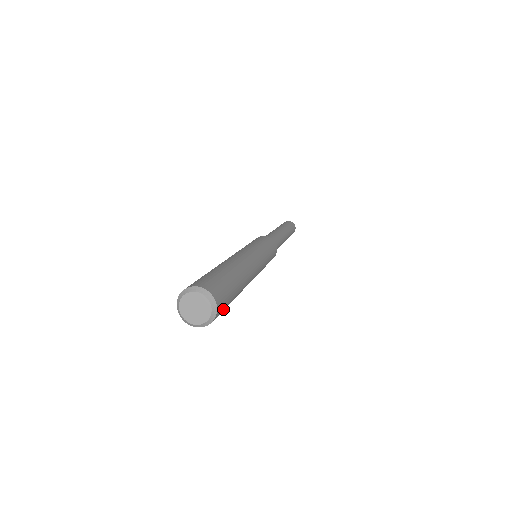
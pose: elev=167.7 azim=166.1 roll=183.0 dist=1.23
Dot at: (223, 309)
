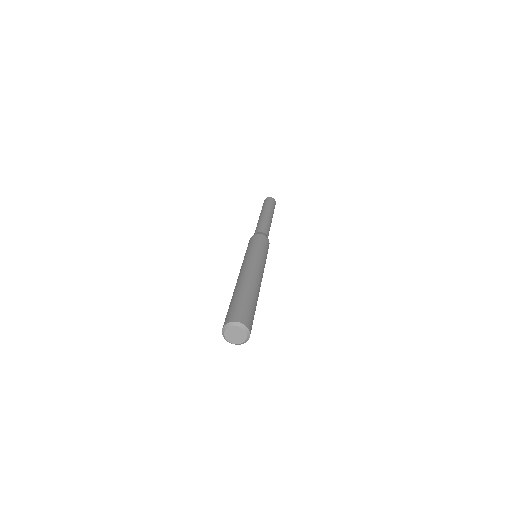
Dot at: occluded
